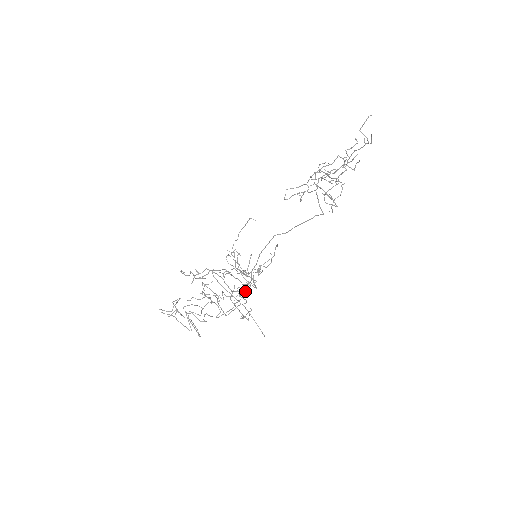
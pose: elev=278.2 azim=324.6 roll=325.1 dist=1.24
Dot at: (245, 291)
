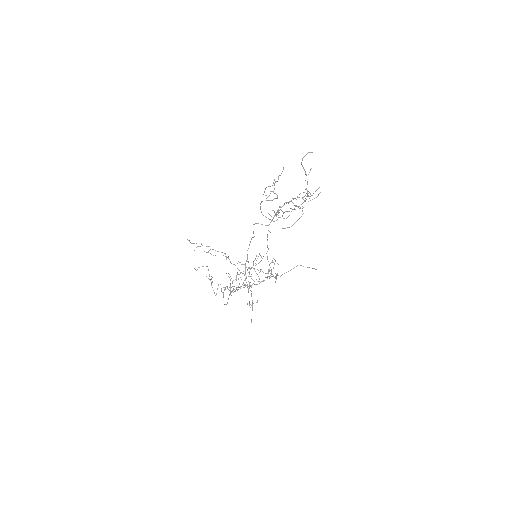
Dot at: (245, 280)
